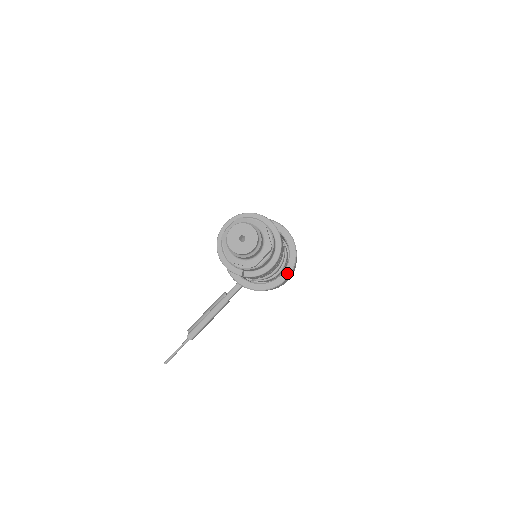
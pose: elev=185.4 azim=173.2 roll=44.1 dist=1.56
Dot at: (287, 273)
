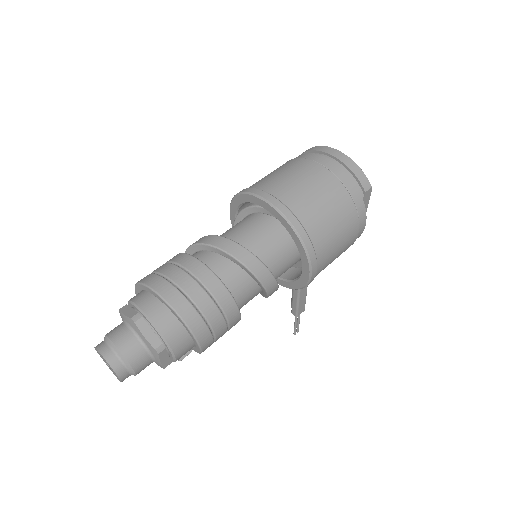
Dot at: (306, 268)
